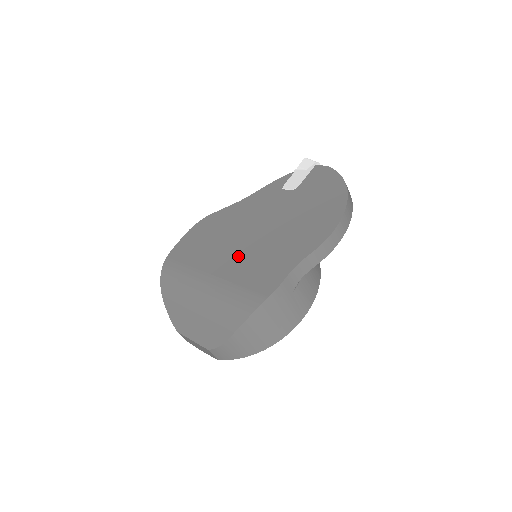
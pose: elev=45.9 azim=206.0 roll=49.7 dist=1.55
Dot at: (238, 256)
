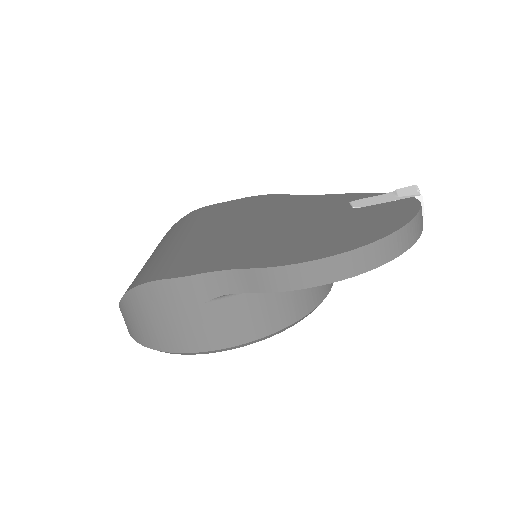
Dot at: (221, 234)
